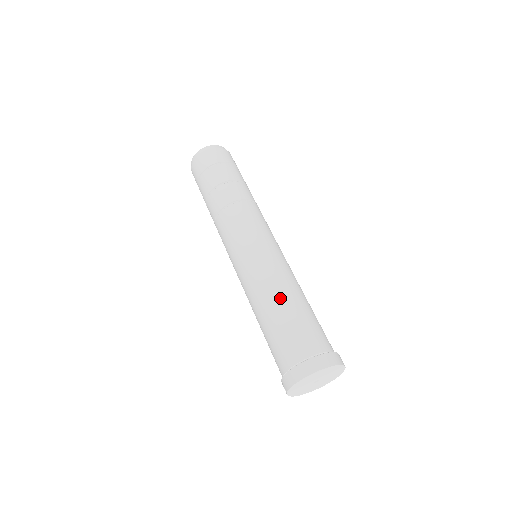
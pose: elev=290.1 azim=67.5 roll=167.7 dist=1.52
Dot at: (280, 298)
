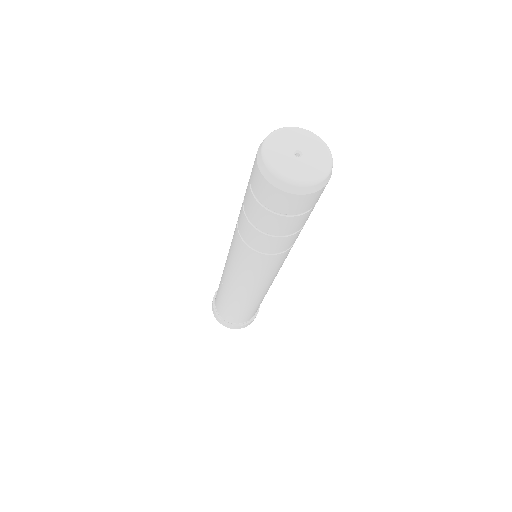
Dot at: (241, 306)
